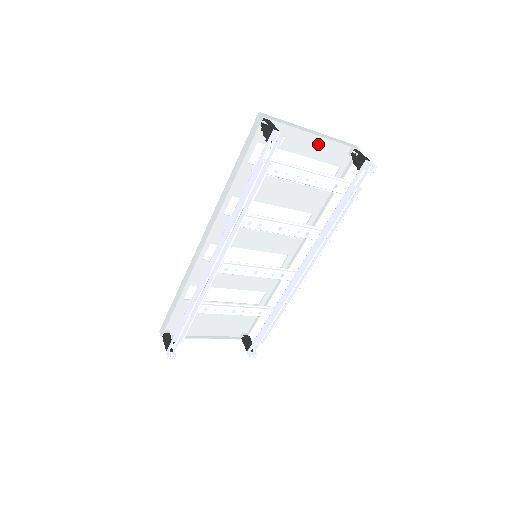
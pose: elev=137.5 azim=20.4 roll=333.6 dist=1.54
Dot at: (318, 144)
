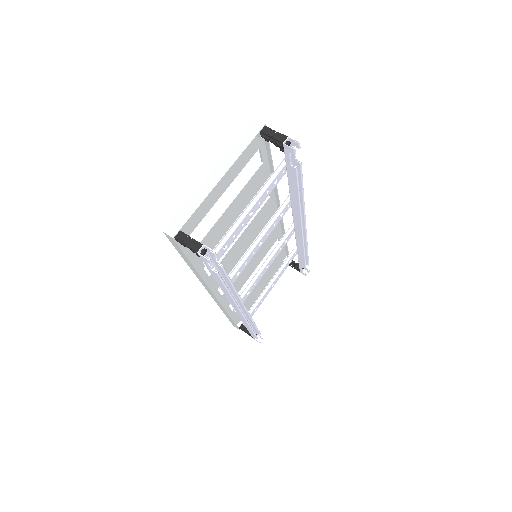
Dot at: (228, 172)
